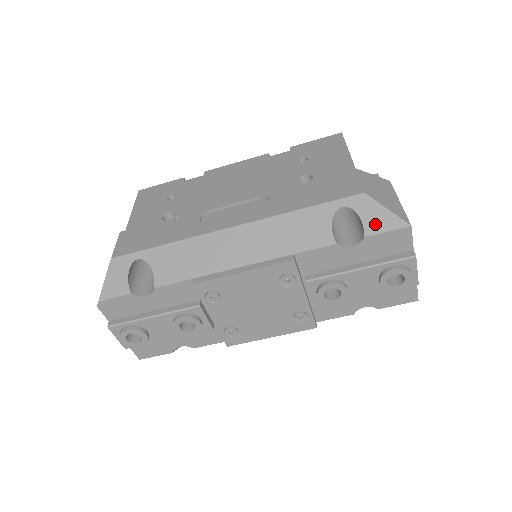
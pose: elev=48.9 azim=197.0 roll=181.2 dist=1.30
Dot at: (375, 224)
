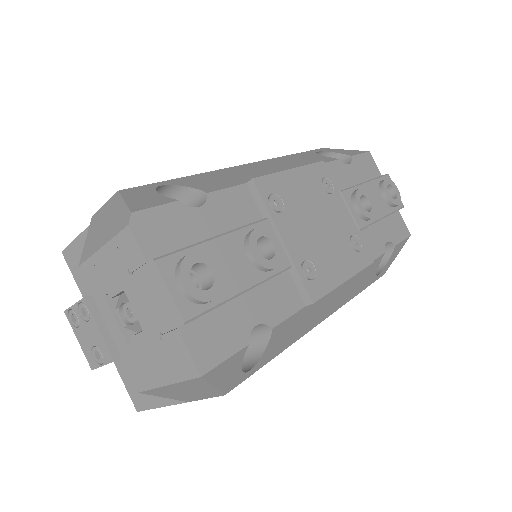
Dot at: (349, 153)
